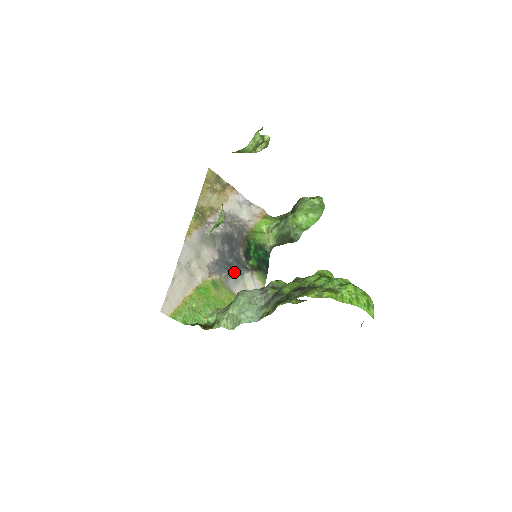
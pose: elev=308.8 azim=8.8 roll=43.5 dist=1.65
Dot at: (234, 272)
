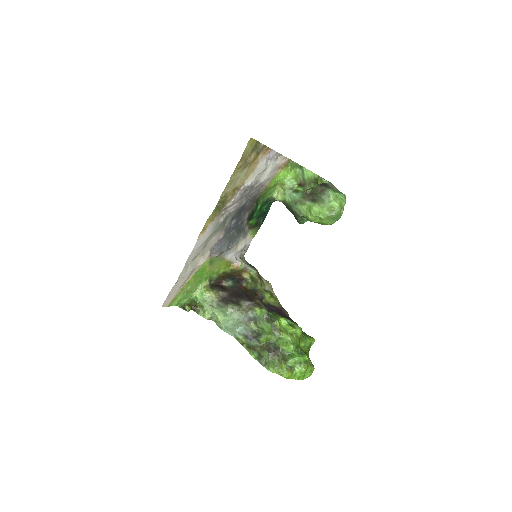
Dot at: (232, 245)
